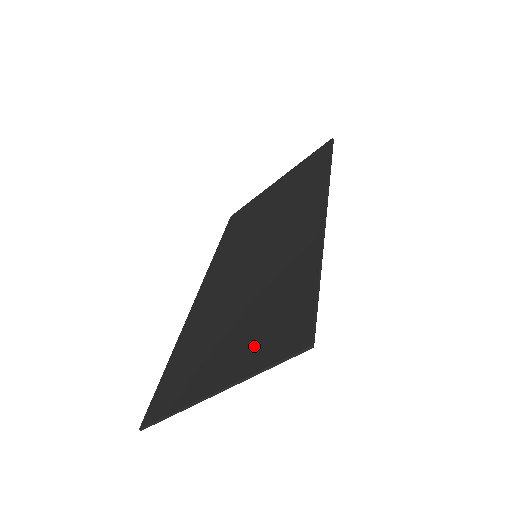
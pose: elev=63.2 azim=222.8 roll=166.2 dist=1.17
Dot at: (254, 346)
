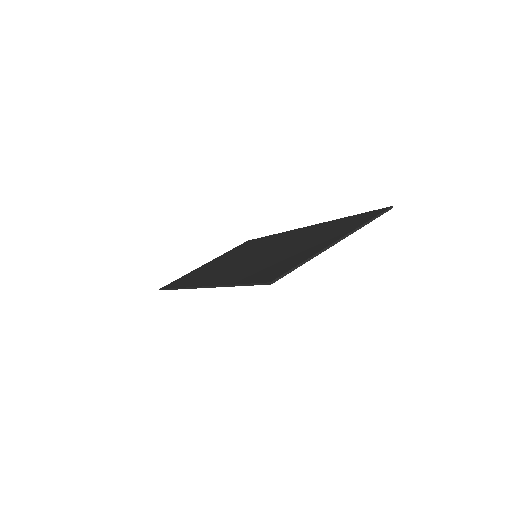
Dot at: (343, 229)
